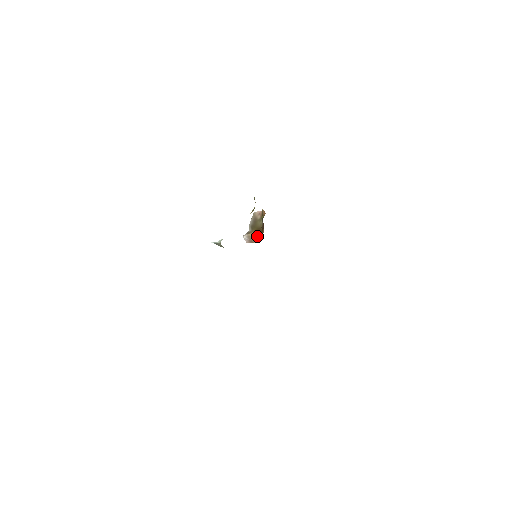
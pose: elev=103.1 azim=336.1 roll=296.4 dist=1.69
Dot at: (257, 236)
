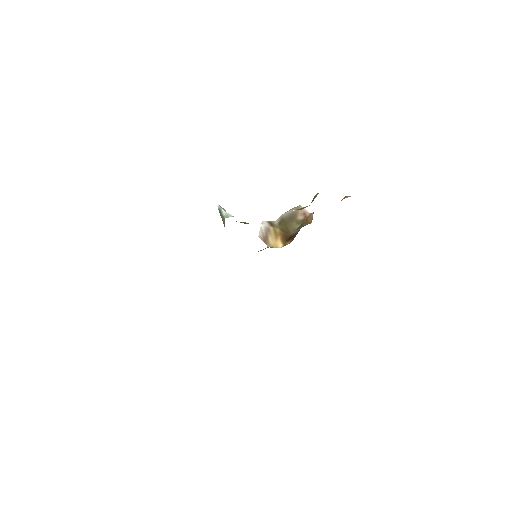
Dot at: (277, 239)
